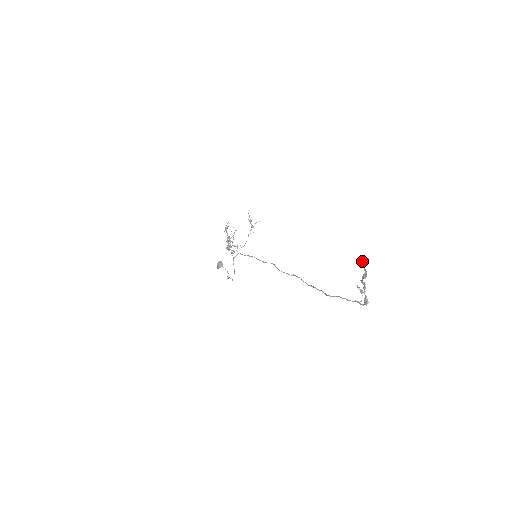
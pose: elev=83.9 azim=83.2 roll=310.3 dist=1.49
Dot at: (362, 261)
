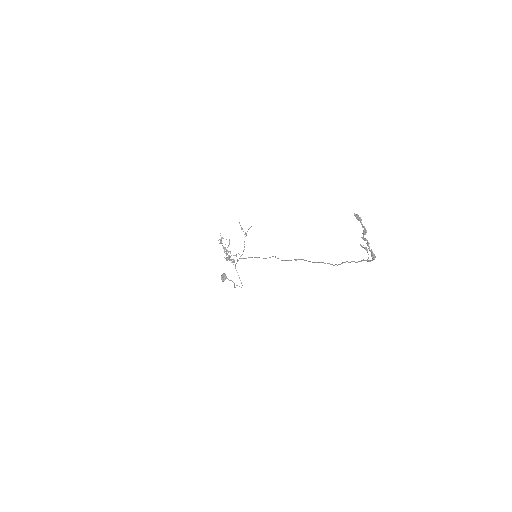
Dot at: (358, 218)
